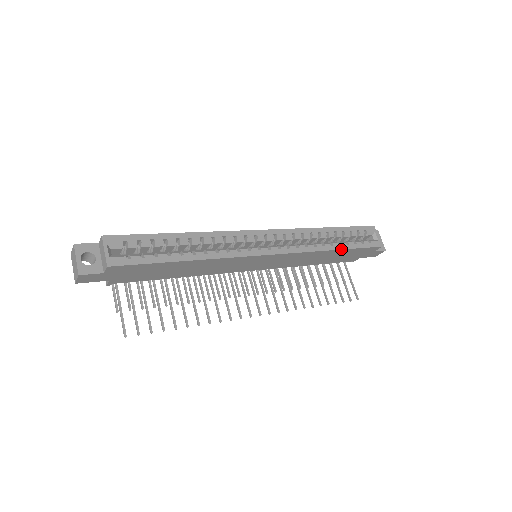
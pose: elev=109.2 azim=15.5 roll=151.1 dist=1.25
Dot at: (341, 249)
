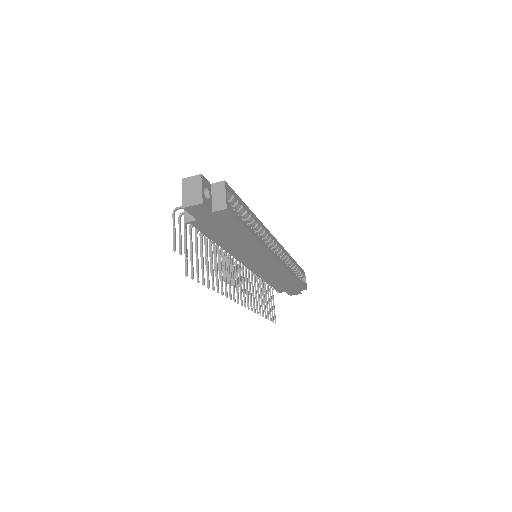
Dot at: (297, 279)
